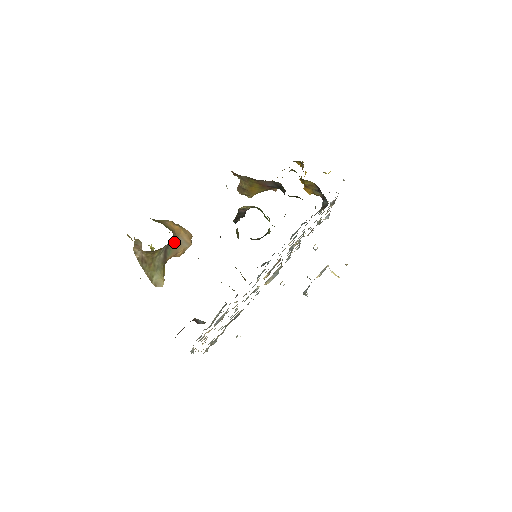
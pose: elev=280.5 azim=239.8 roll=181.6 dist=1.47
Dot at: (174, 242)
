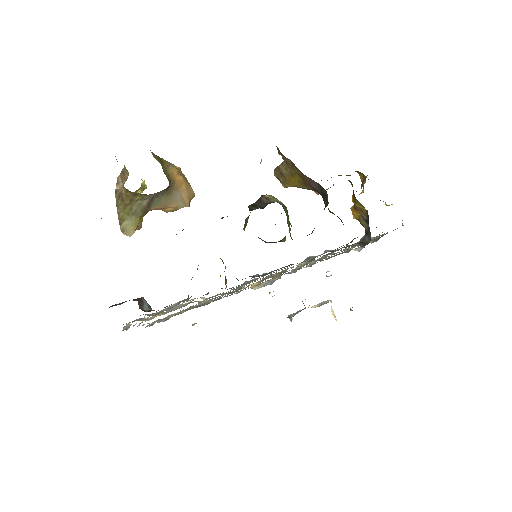
Dot at: (168, 194)
